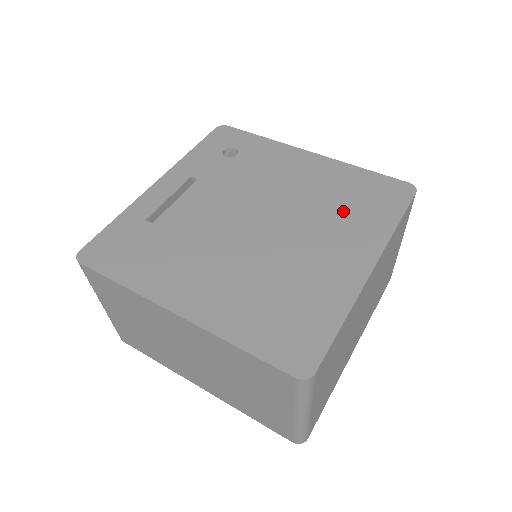
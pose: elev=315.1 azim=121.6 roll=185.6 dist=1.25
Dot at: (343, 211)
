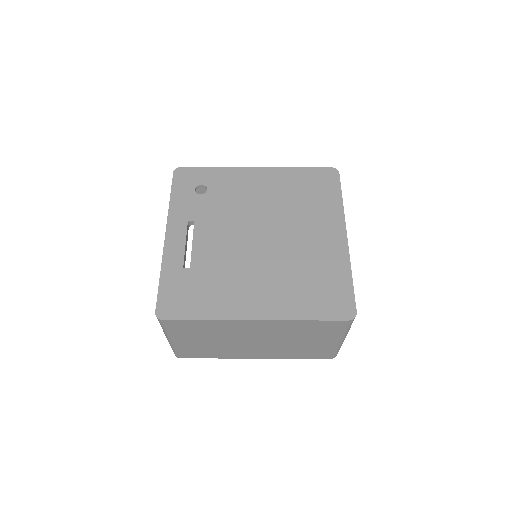
Dot at: (306, 204)
